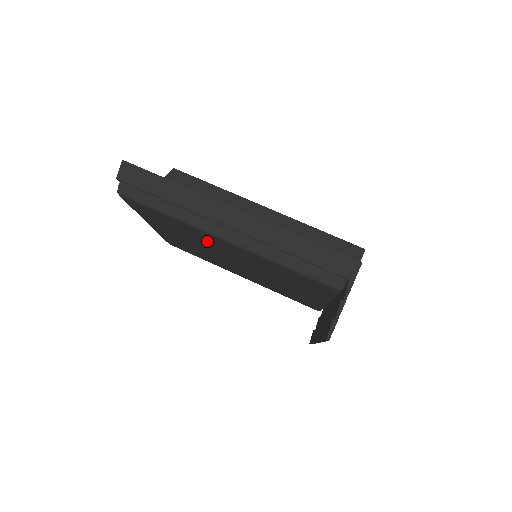
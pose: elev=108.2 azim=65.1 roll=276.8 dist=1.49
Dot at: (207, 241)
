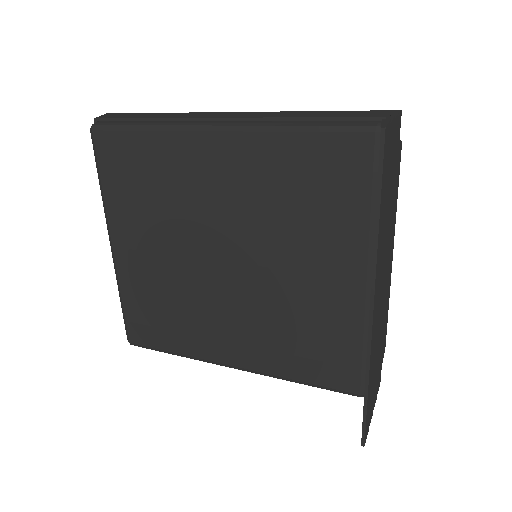
Dot at: (191, 181)
